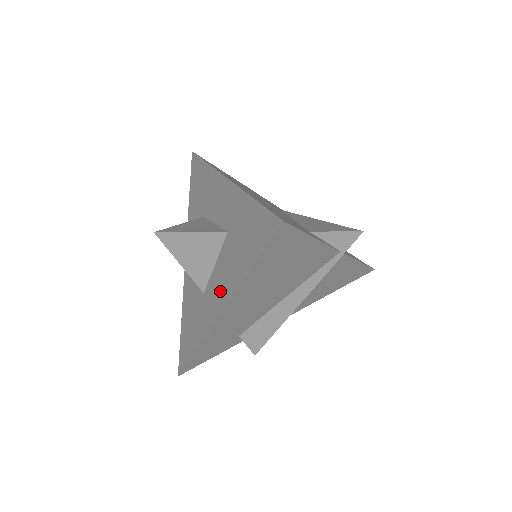
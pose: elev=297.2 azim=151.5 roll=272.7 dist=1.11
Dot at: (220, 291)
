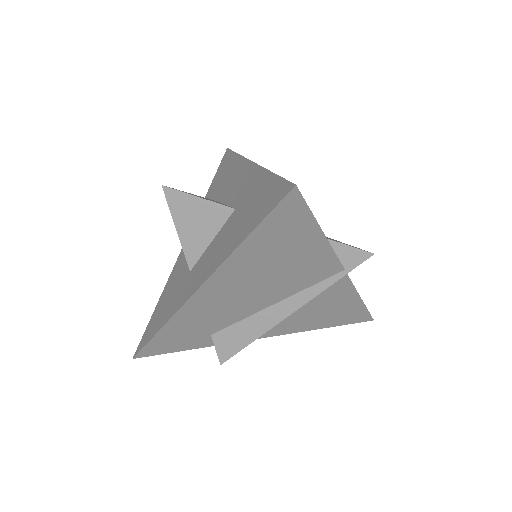
Dot at: (207, 265)
